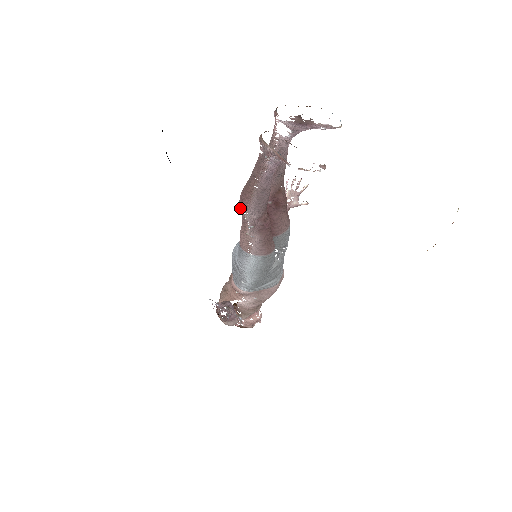
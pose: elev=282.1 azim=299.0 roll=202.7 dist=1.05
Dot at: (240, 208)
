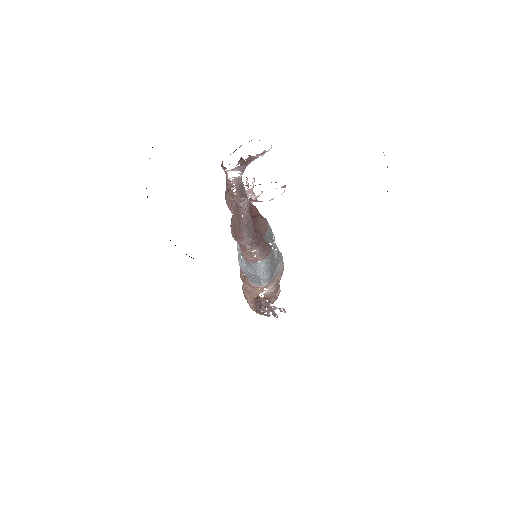
Dot at: occluded
